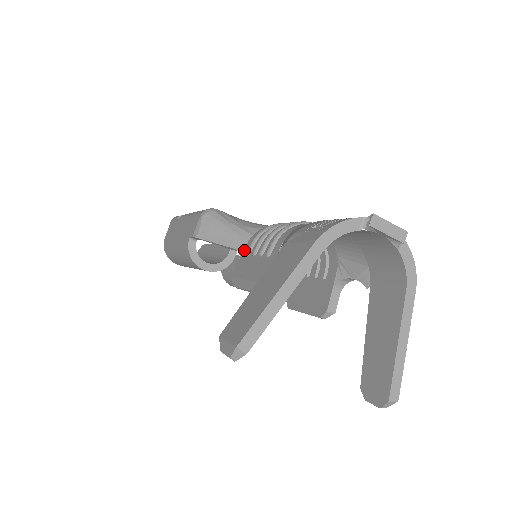
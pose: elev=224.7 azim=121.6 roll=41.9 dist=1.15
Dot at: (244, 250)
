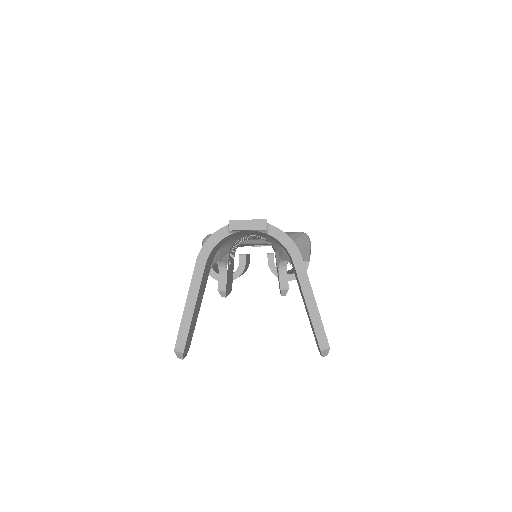
Dot at: occluded
